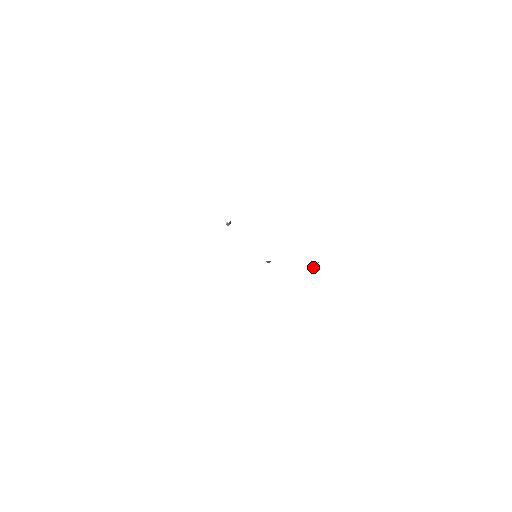
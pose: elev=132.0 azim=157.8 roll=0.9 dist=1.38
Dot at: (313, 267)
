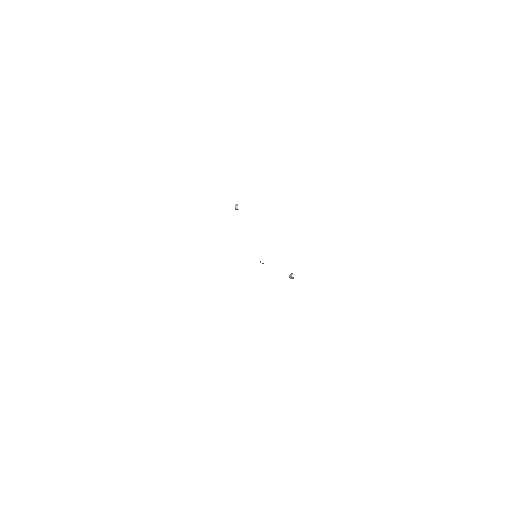
Dot at: (290, 278)
